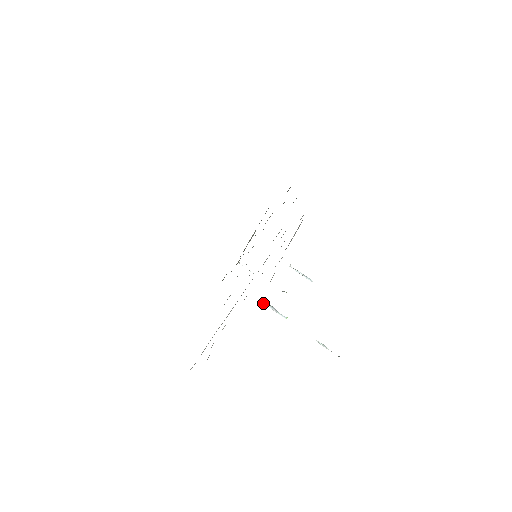
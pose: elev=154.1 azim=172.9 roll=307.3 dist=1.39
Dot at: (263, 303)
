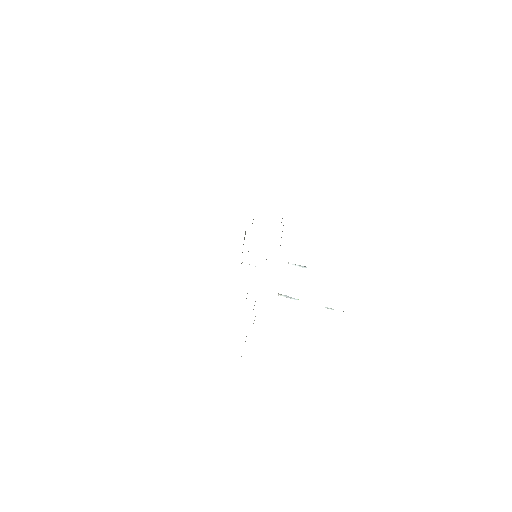
Dot at: occluded
